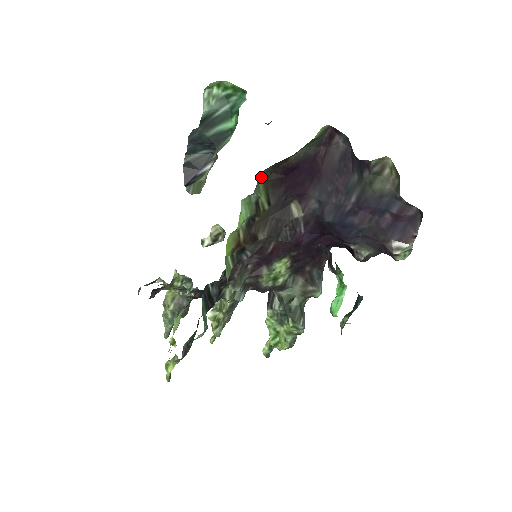
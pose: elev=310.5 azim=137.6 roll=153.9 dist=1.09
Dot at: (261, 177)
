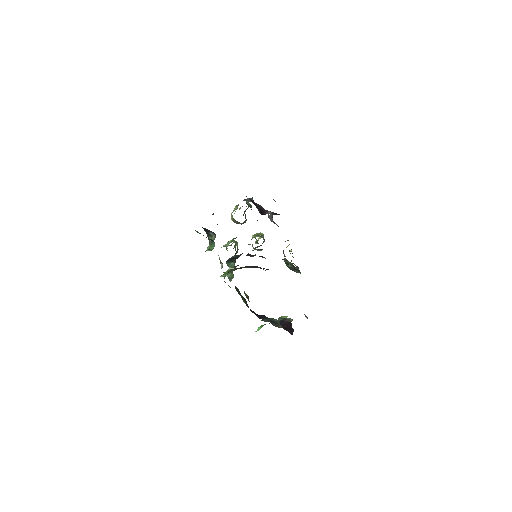
Dot at: (230, 270)
